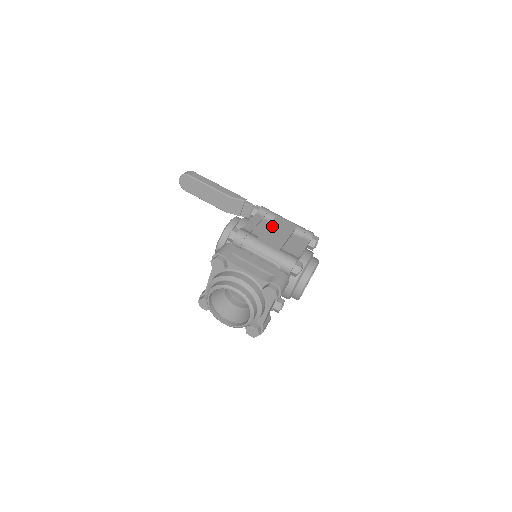
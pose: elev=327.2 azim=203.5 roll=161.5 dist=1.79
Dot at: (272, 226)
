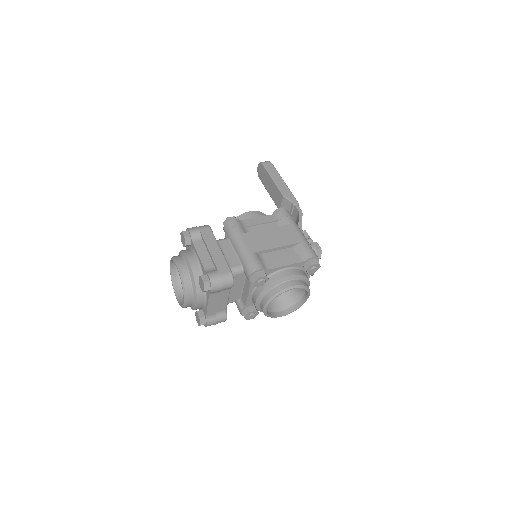
Dot at: (273, 230)
